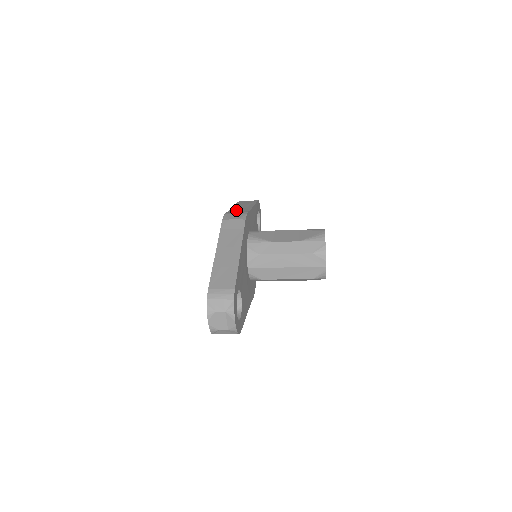
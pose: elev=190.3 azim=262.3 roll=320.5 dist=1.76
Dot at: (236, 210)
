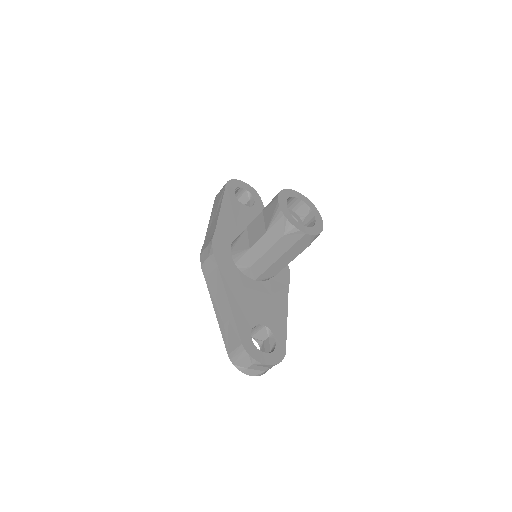
Dot at: (208, 234)
